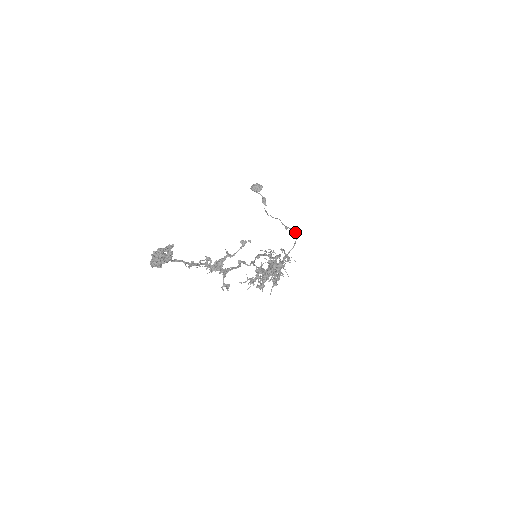
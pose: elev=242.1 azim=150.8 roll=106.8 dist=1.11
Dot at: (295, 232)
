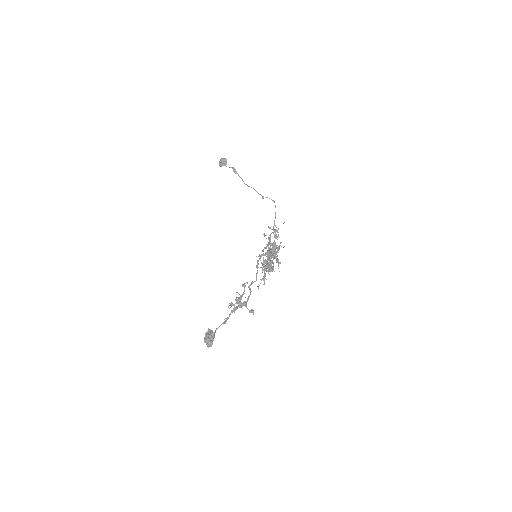
Dot at: occluded
